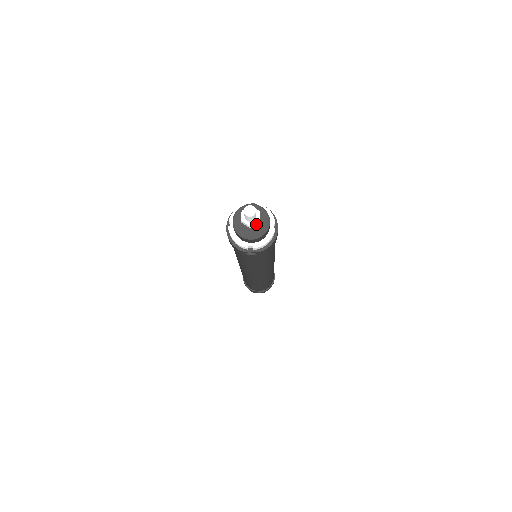
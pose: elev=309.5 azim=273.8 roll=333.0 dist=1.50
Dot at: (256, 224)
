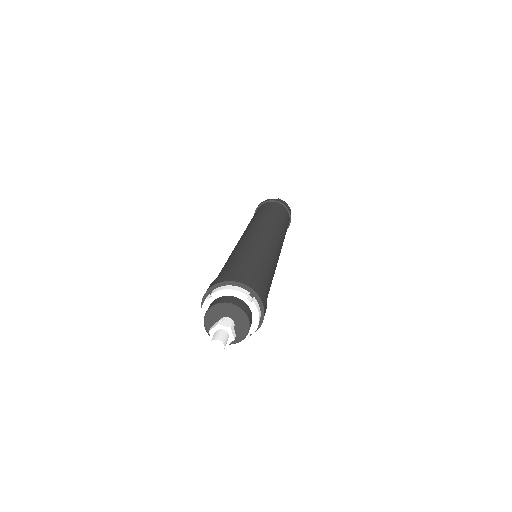
Dot at: occluded
